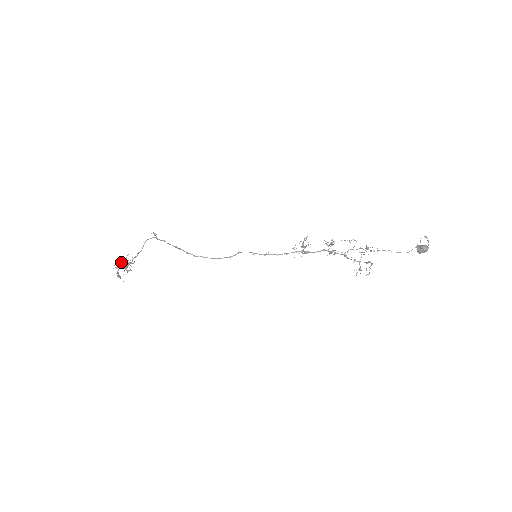
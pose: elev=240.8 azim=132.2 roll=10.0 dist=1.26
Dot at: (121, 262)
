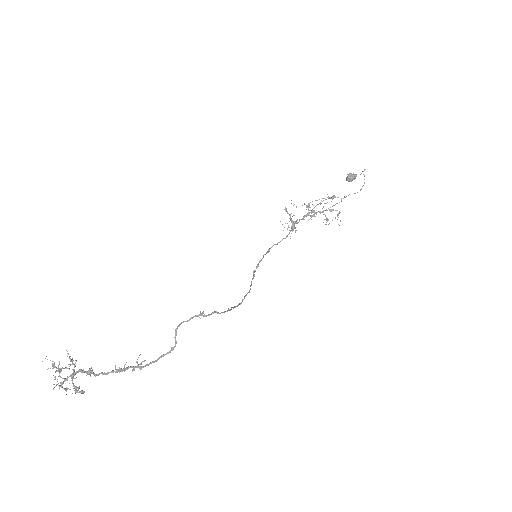
Dot at: occluded
